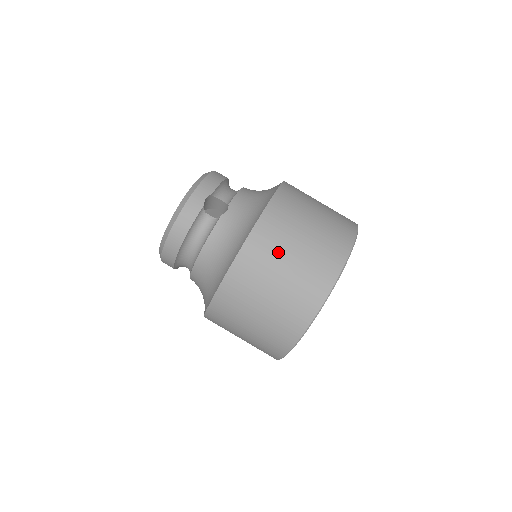
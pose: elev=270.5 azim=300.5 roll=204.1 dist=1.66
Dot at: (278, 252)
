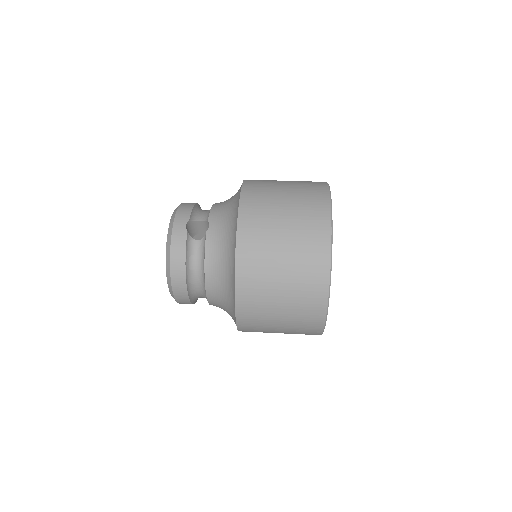
Dot at: (269, 234)
